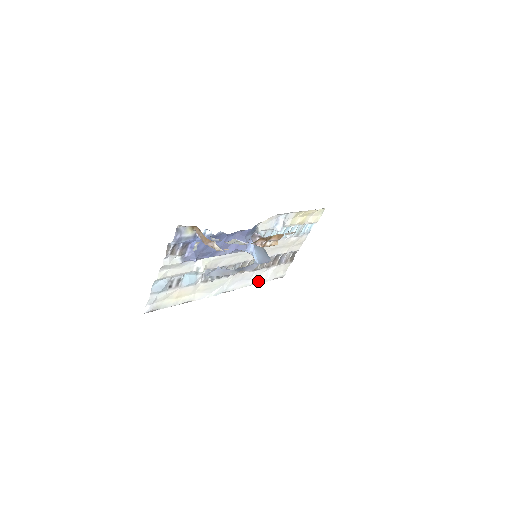
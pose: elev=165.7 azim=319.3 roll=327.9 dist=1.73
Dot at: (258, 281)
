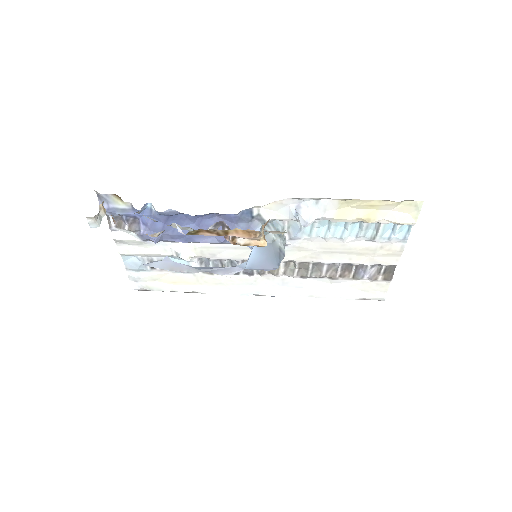
Dot at: (323, 294)
